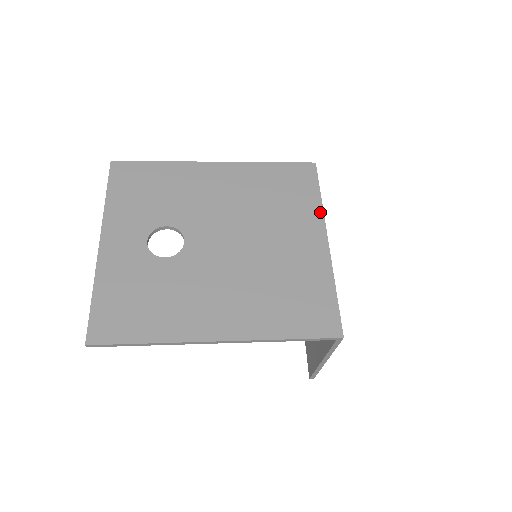
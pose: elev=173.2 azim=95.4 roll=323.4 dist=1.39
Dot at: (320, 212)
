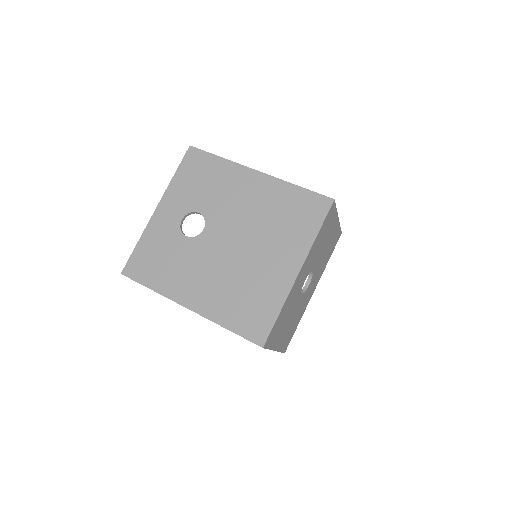
Dot at: (309, 246)
